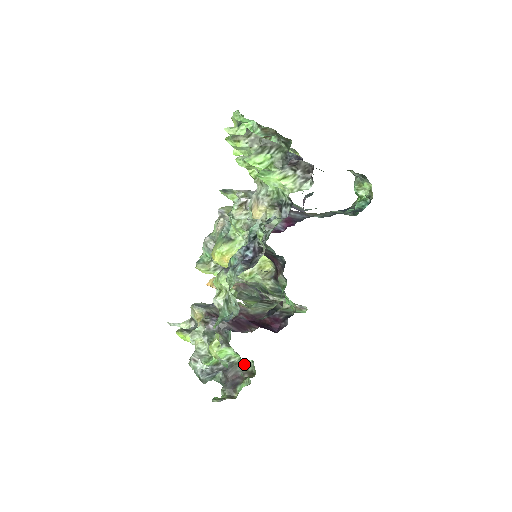
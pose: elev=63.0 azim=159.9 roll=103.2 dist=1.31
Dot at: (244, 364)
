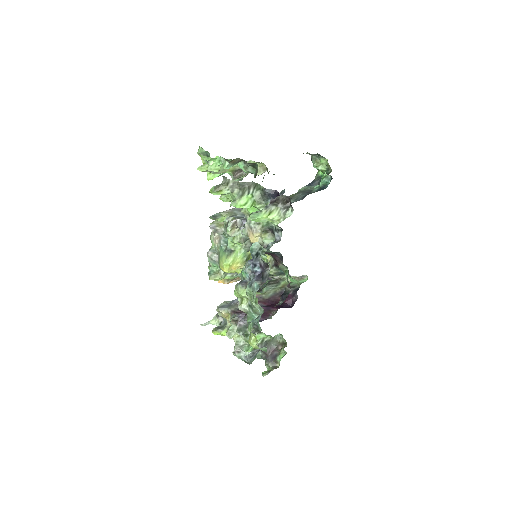
Dot at: (275, 339)
